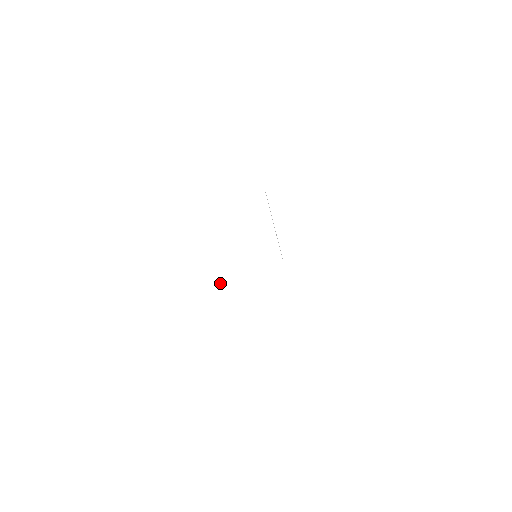
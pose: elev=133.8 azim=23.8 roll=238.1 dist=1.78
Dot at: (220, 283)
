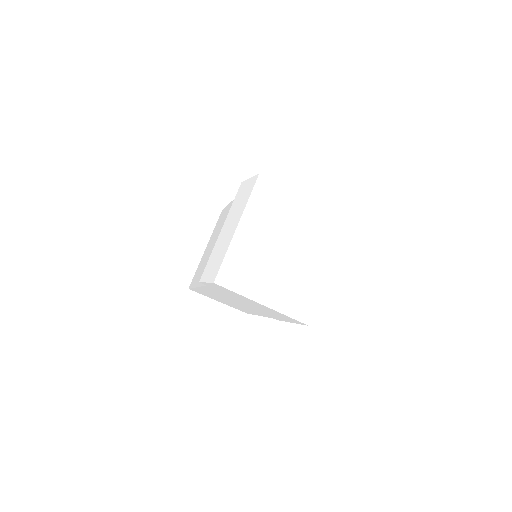
Dot at: (195, 286)
